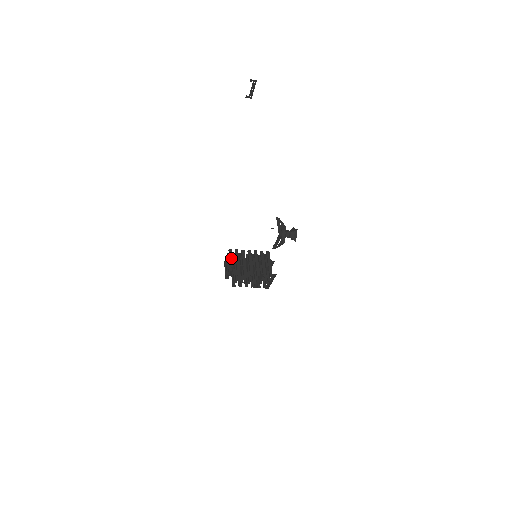
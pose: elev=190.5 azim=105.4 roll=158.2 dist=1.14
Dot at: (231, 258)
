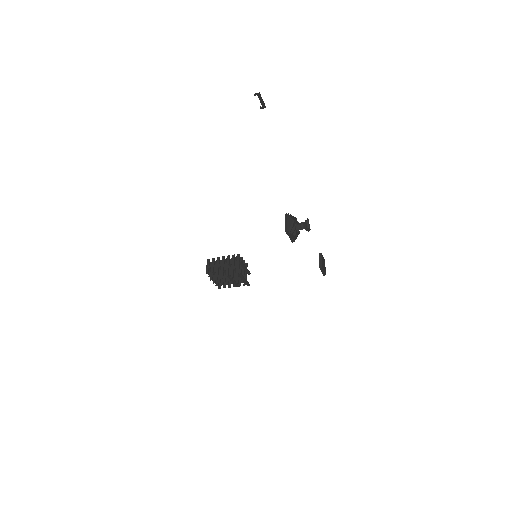
Dot at: (207, 266)
